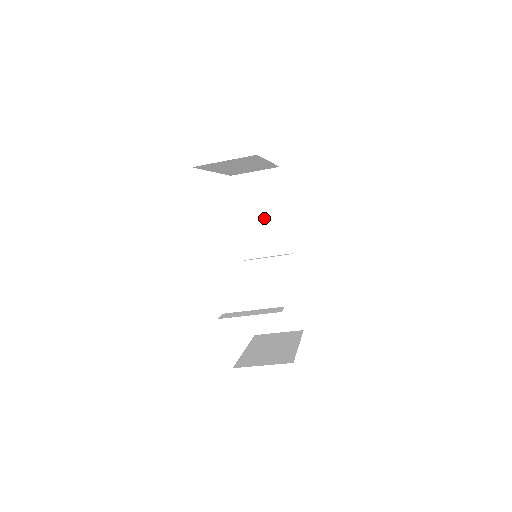
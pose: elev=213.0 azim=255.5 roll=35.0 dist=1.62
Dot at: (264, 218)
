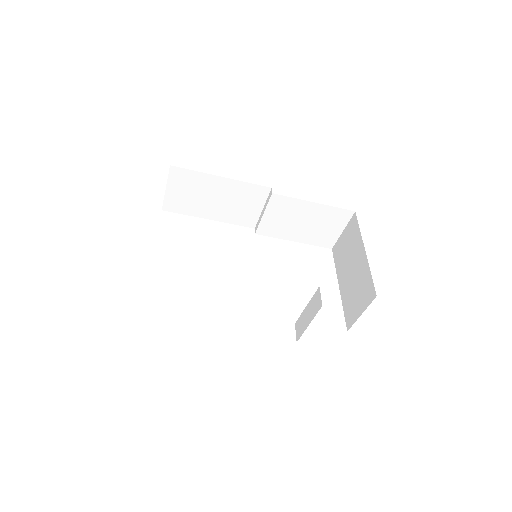
Dot at: (220, 199)
